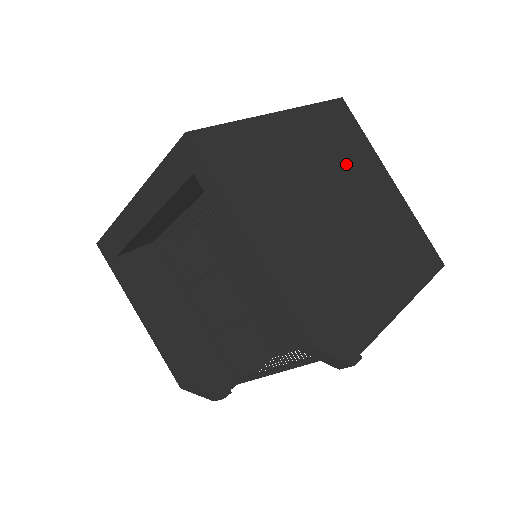
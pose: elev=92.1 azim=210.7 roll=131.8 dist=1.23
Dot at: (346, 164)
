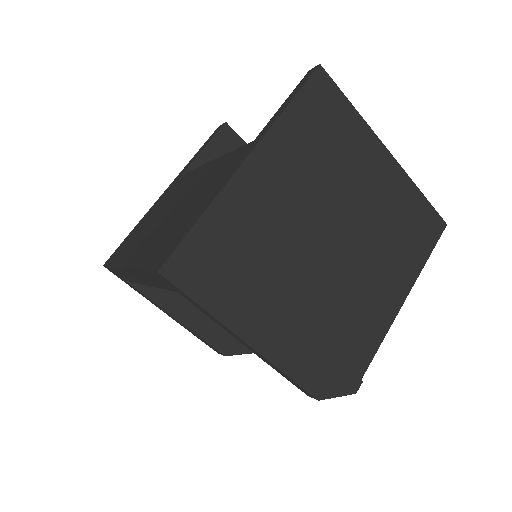
Dot at: (333, 172)
